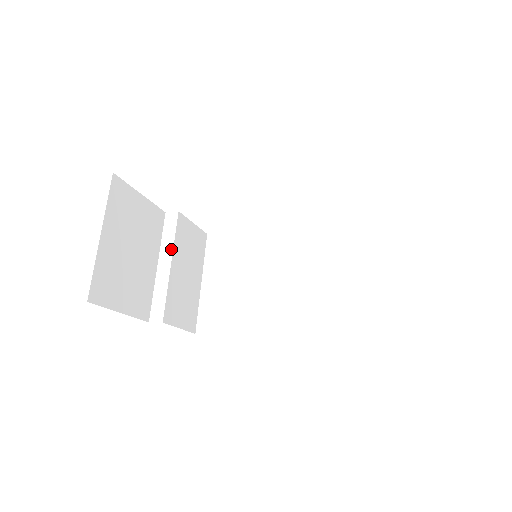
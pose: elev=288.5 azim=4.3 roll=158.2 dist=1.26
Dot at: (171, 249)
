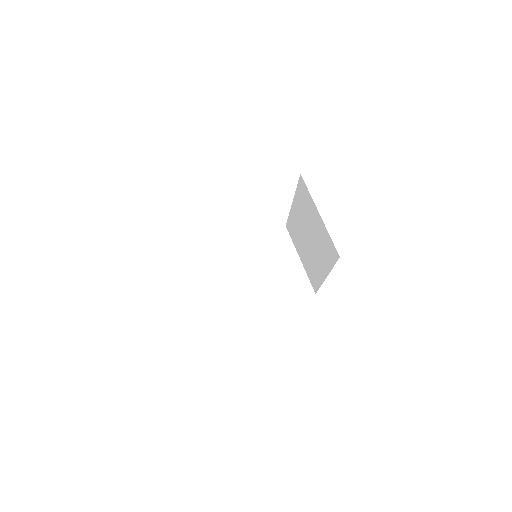
Dot at: (196, 267)
